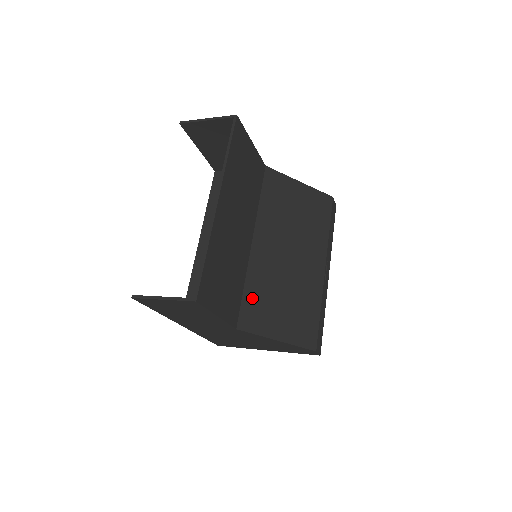
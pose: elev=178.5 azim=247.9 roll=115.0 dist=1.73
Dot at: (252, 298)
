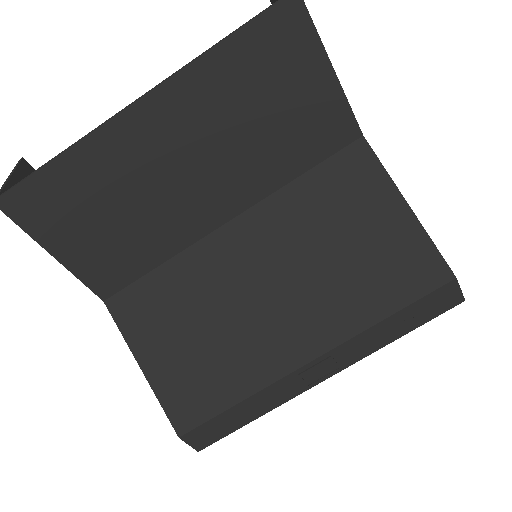
Dot at: (157, 288)
